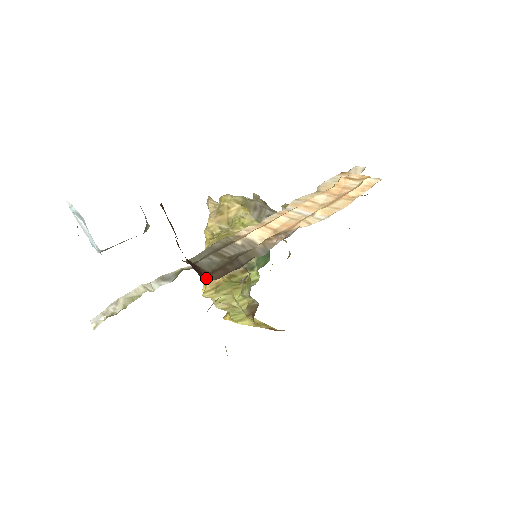
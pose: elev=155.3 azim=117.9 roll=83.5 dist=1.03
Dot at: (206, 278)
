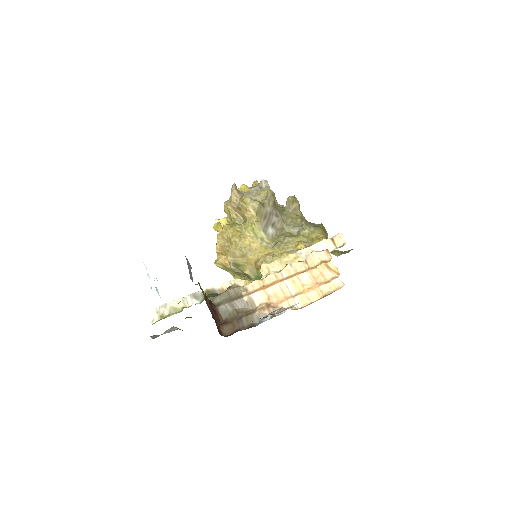
Dot at: (222, 329)
